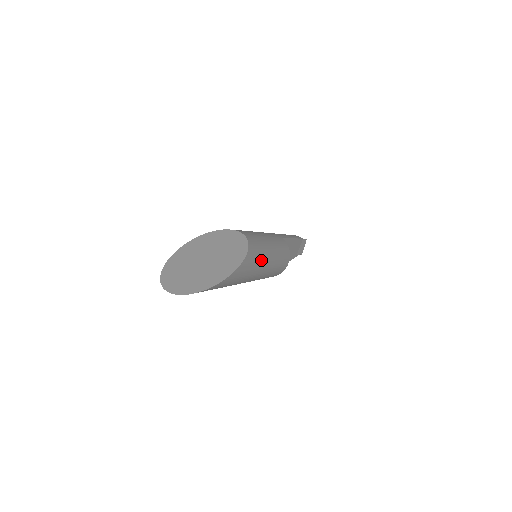
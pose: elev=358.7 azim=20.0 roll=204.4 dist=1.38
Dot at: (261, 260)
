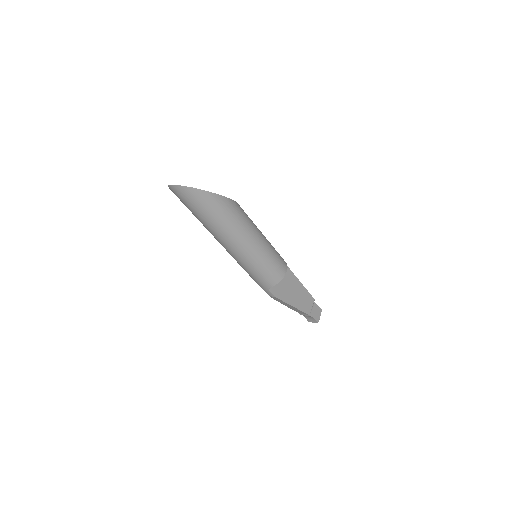
Dot at: (249, 224)
